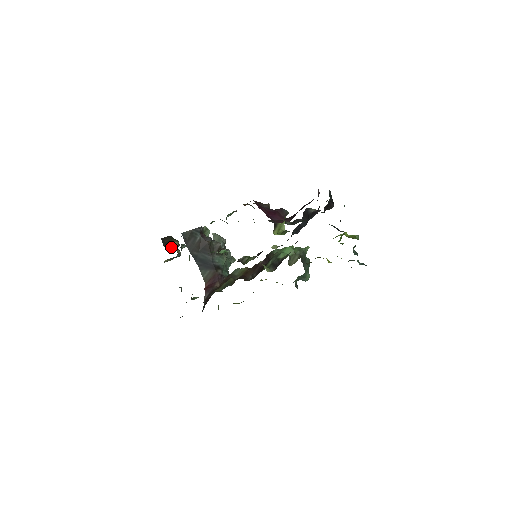
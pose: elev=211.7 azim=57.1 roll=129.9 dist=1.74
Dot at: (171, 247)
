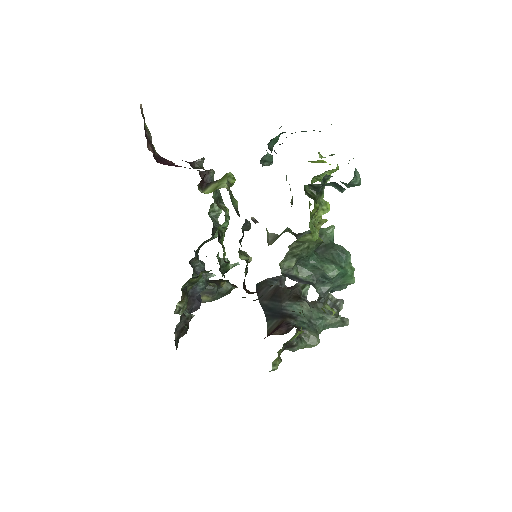
Dot at: occluded
